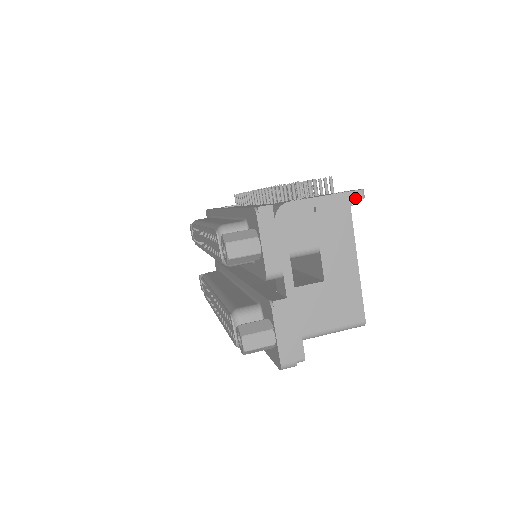
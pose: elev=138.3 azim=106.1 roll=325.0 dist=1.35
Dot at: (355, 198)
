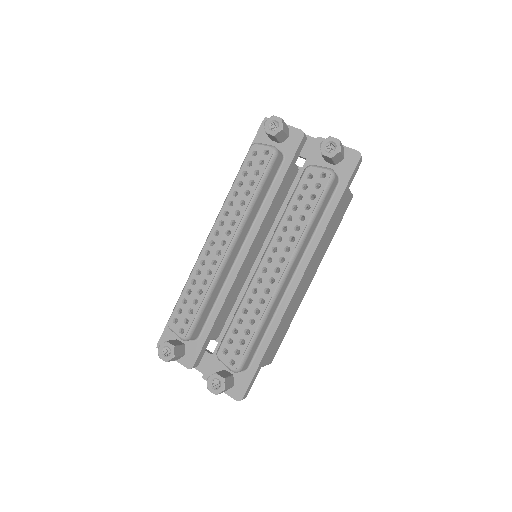
Dot at: occluded
